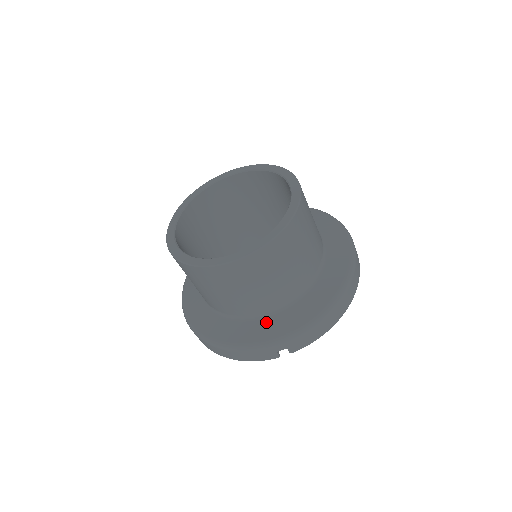
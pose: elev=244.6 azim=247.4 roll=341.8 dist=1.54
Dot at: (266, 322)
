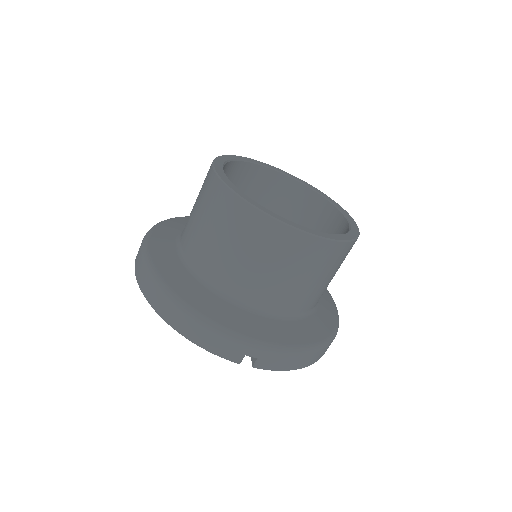
Dot at: (253, 318)
